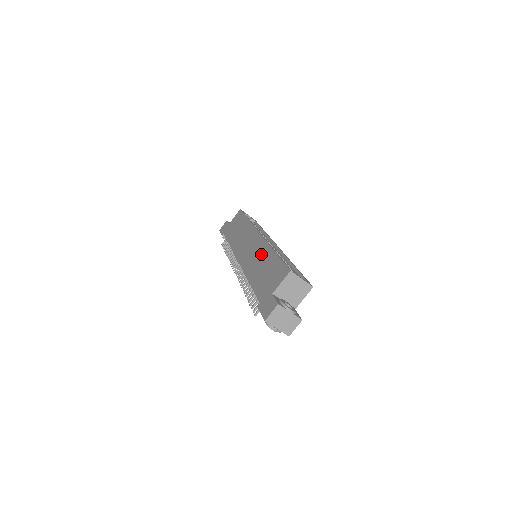
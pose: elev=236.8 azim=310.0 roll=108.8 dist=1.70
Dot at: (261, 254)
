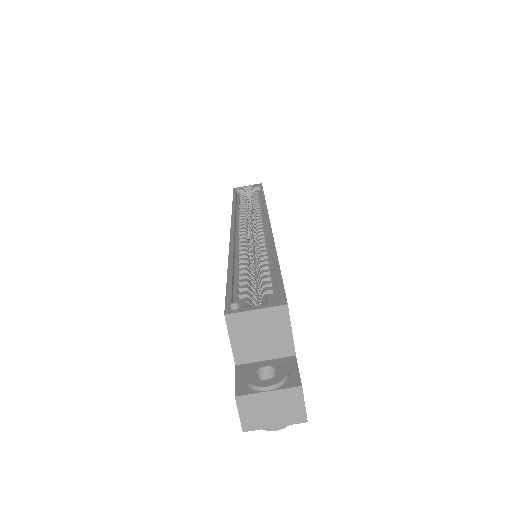
Dot at: occluded
